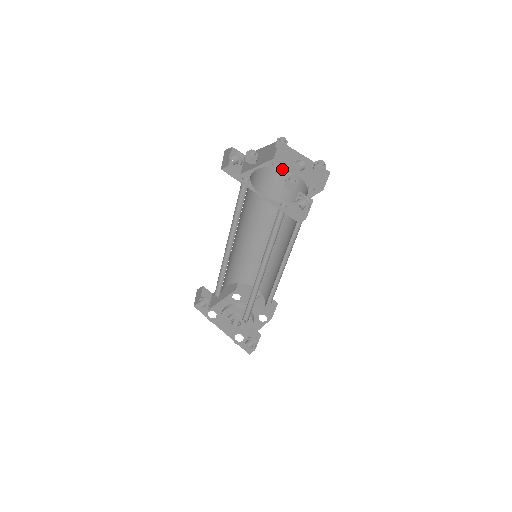
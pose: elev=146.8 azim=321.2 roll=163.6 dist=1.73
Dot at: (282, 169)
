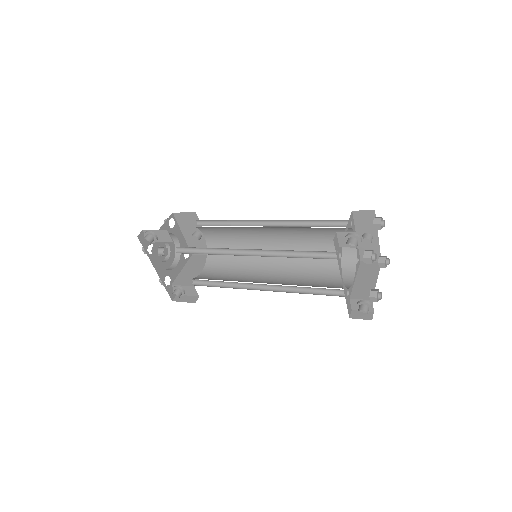
Dot at: (352, 229)
